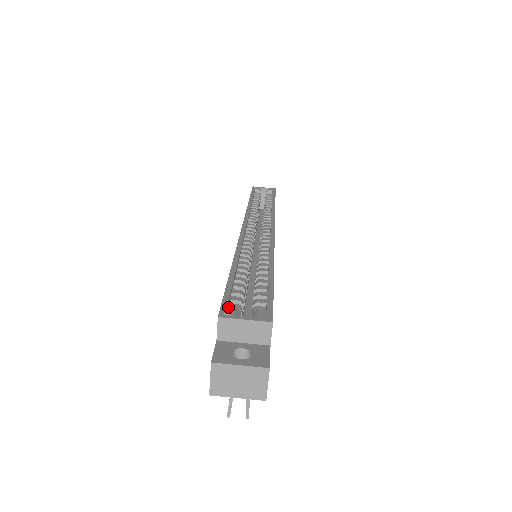
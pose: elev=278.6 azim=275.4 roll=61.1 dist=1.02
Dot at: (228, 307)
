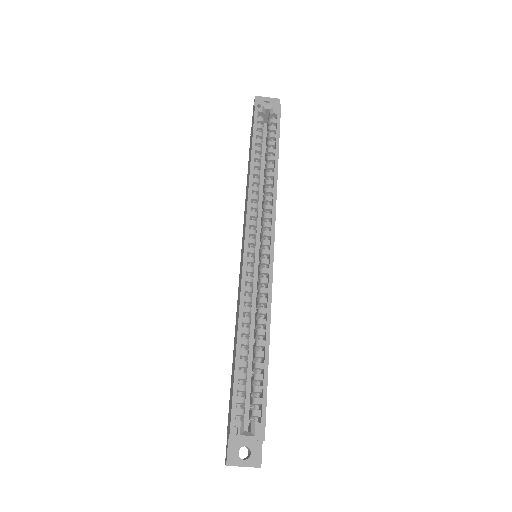
Dot at: (235, 423)
